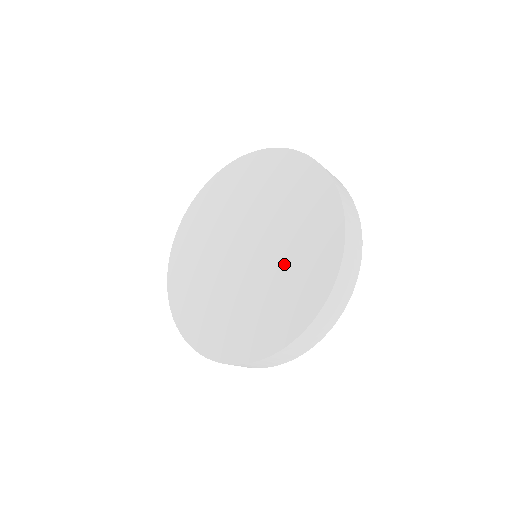
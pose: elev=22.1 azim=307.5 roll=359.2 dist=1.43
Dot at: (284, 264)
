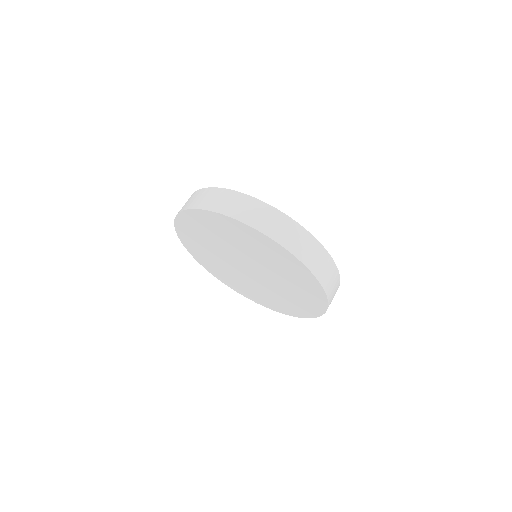
Dot at: (274, 269)
